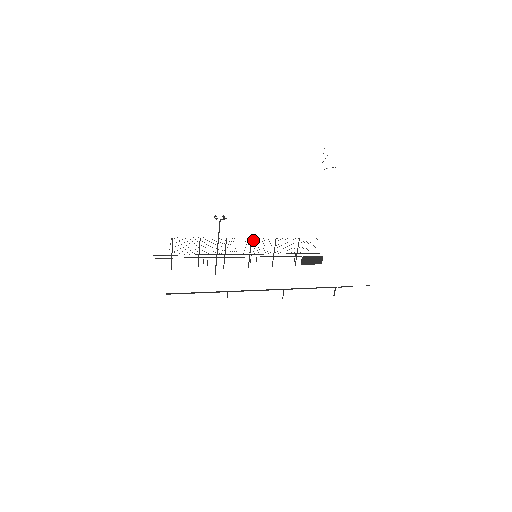
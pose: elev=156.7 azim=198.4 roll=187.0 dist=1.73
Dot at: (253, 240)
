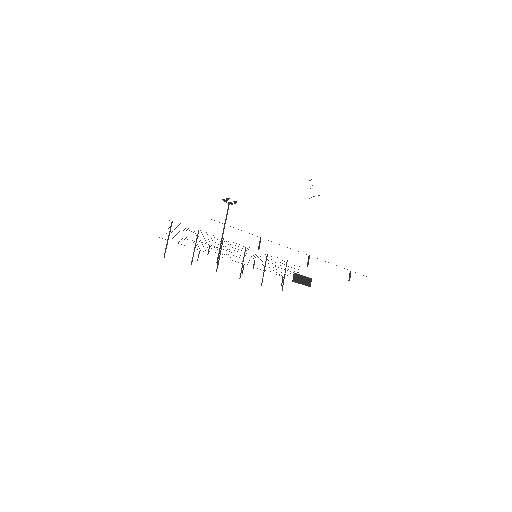
Dot at: occluded
